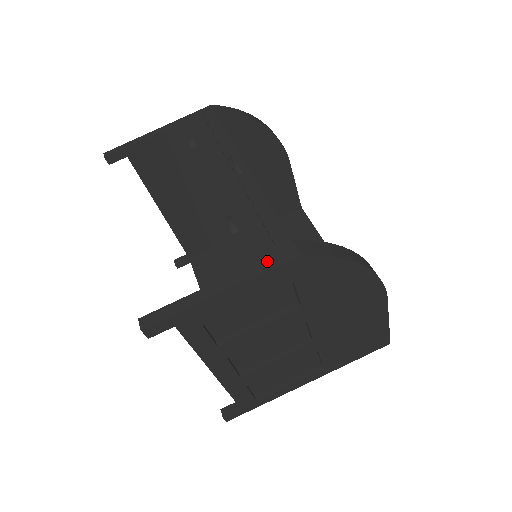
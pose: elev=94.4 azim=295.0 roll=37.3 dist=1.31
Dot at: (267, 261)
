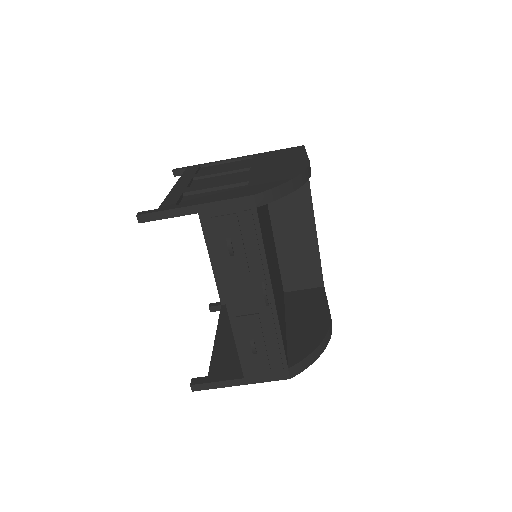
Dot at: (270, 376)
